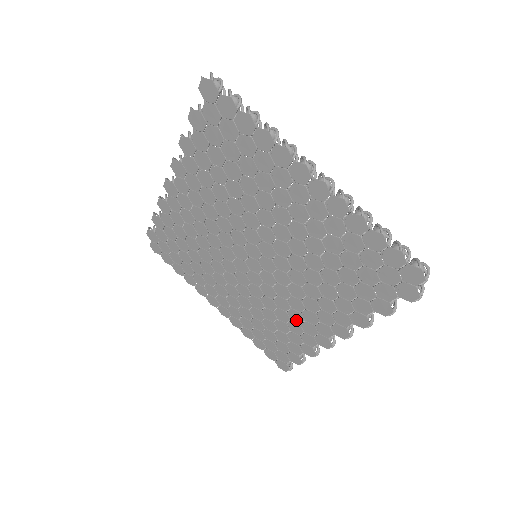
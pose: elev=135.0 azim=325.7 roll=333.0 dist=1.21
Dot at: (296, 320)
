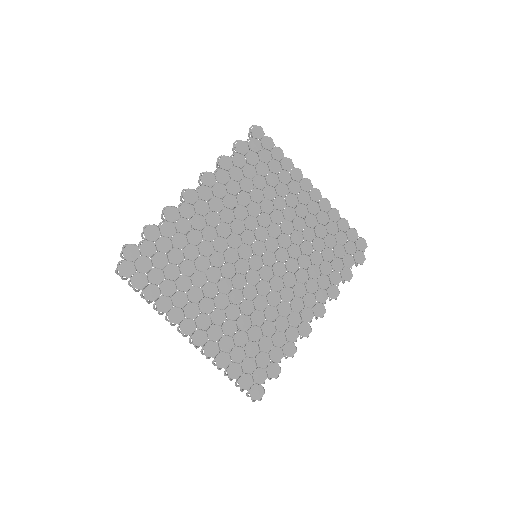
Dot at: (284, 313)
